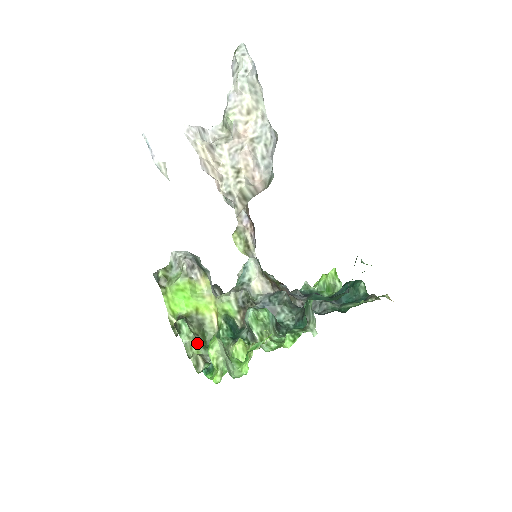
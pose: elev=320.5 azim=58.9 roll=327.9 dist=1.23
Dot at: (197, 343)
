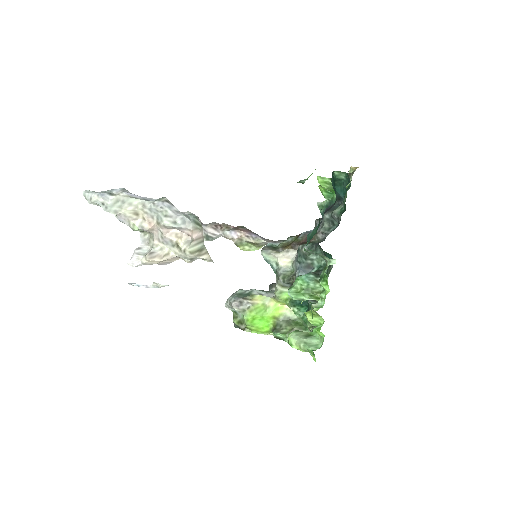
Dot at: occluded
